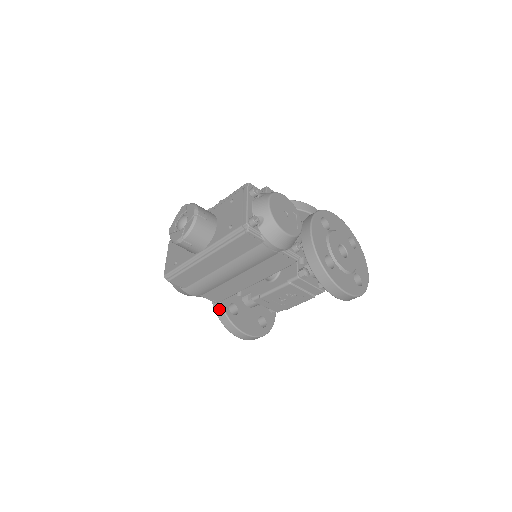
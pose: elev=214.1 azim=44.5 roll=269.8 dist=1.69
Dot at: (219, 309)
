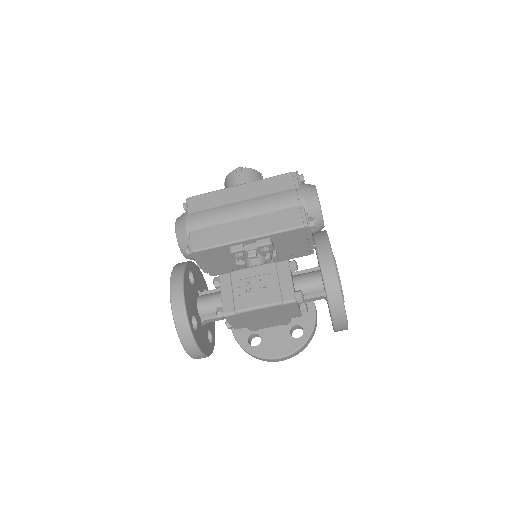
Dot at: (184, 262)
